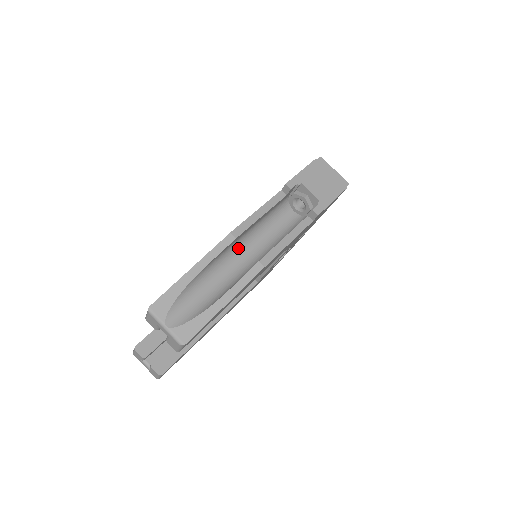
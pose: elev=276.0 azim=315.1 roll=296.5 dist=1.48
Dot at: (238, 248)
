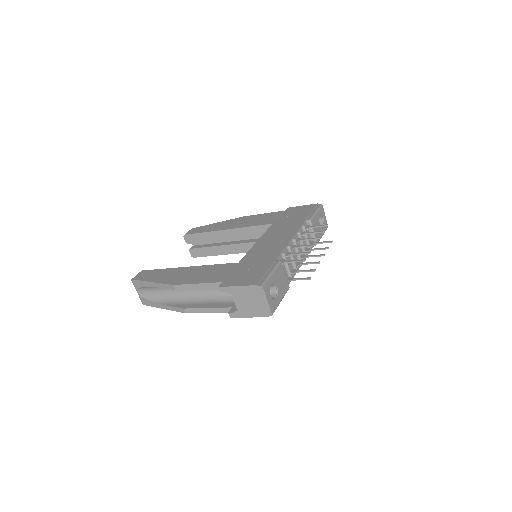
Dot at: occluded
